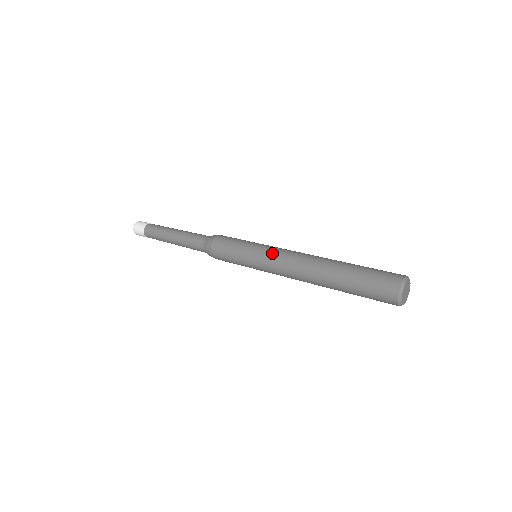
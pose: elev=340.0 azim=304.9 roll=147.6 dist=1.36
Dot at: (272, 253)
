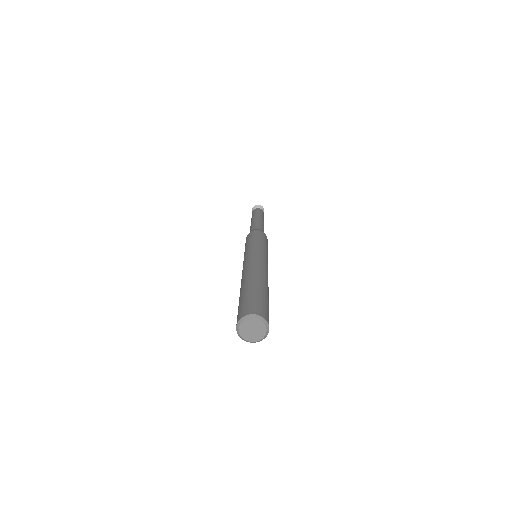
Dot at: (245, 258)
